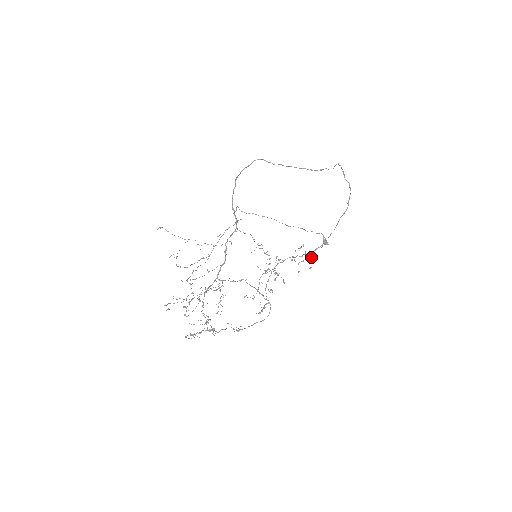
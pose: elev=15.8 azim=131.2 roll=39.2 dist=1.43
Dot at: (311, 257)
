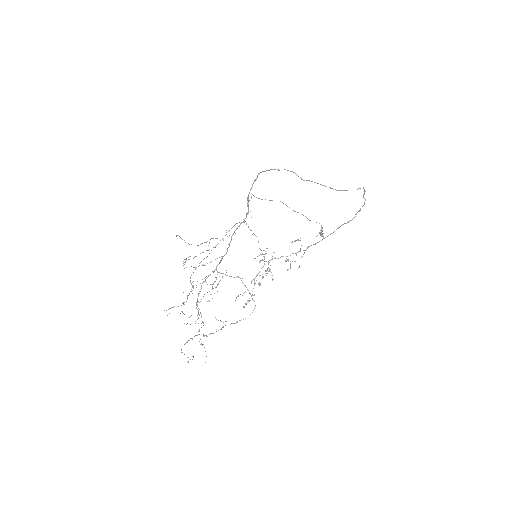
Dot at: (304, 253)
